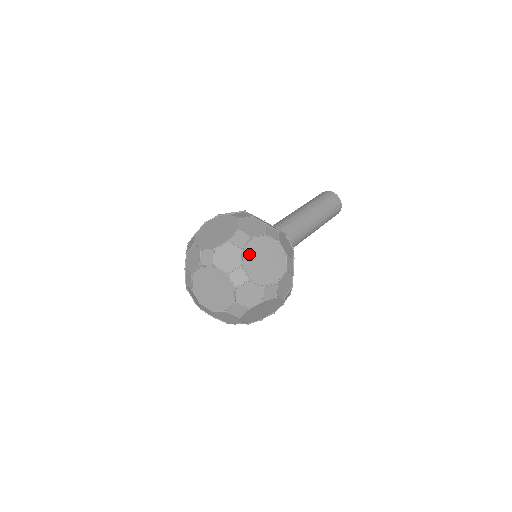
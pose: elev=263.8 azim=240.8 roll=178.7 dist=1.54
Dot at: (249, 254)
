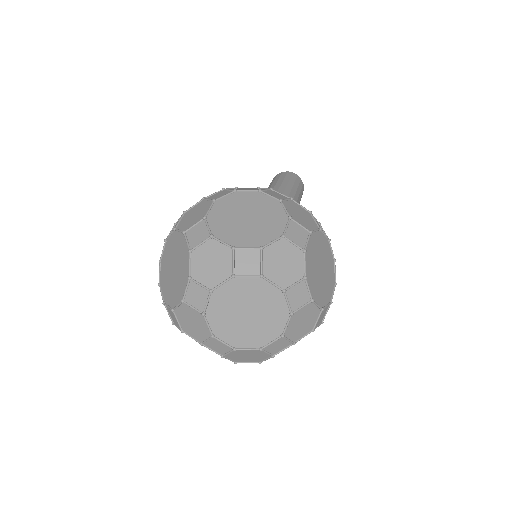
Dot at: (309, 259)
